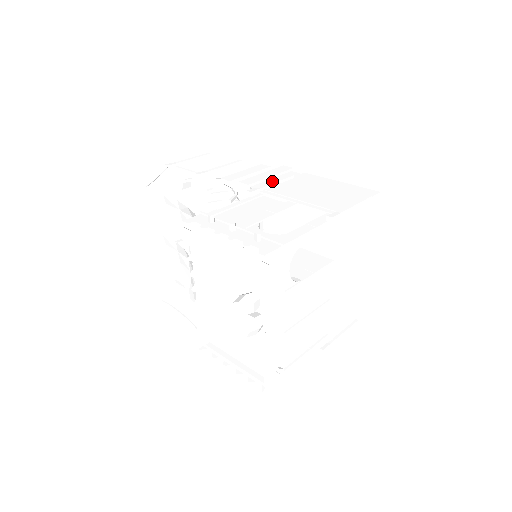
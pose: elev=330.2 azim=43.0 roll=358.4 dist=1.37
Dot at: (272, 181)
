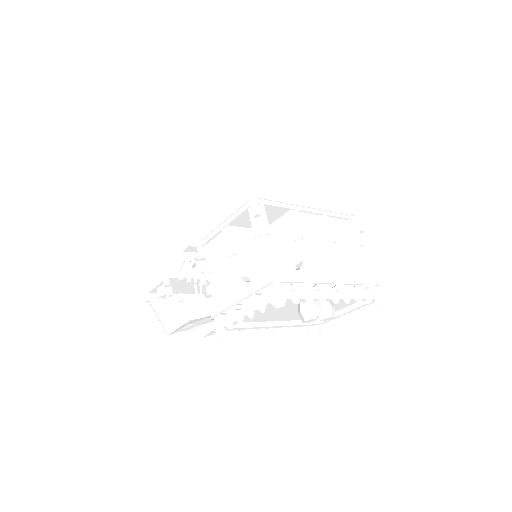
Dot at: occluded
